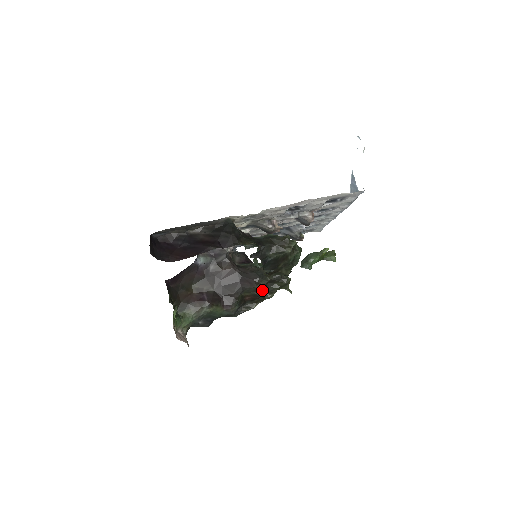
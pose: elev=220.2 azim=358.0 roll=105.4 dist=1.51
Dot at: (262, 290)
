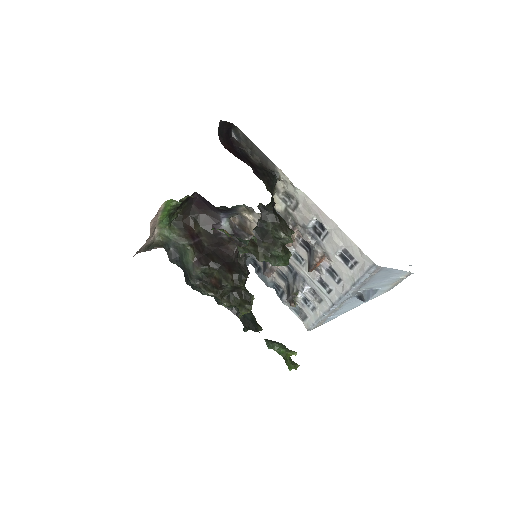
Dot at: (229, 282)
